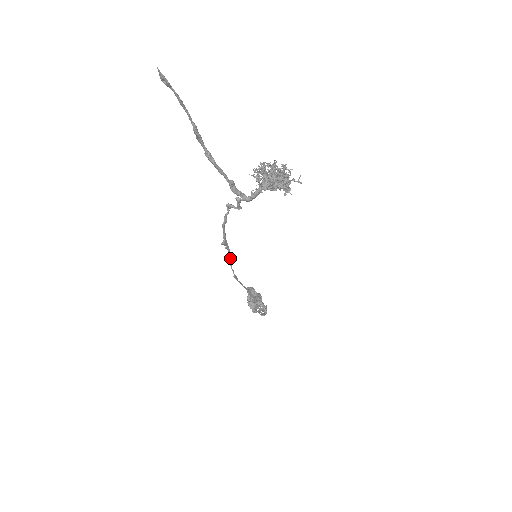
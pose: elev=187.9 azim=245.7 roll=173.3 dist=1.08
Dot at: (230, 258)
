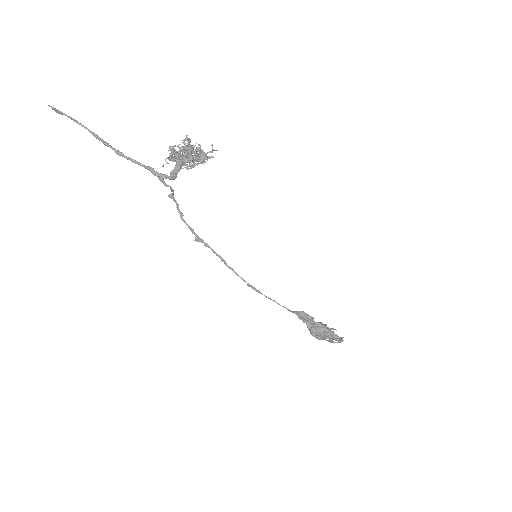
Dot at: (221, 259)
